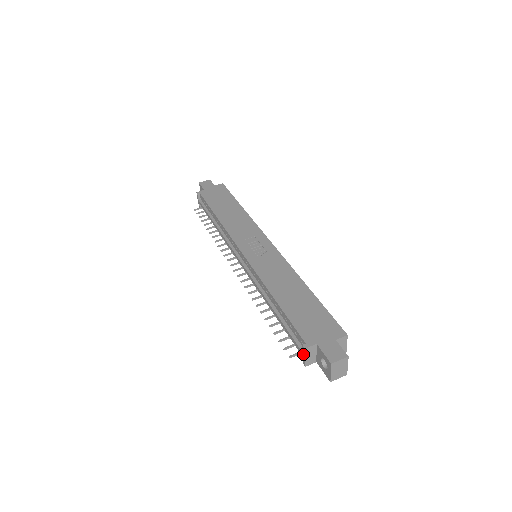
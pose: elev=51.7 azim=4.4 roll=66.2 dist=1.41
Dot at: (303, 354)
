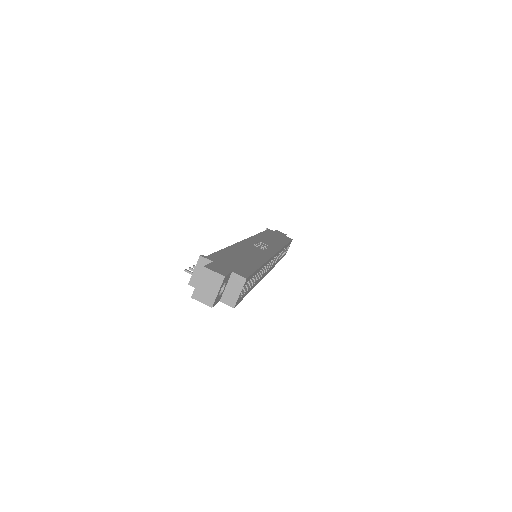
Dot at: (196, 267)
